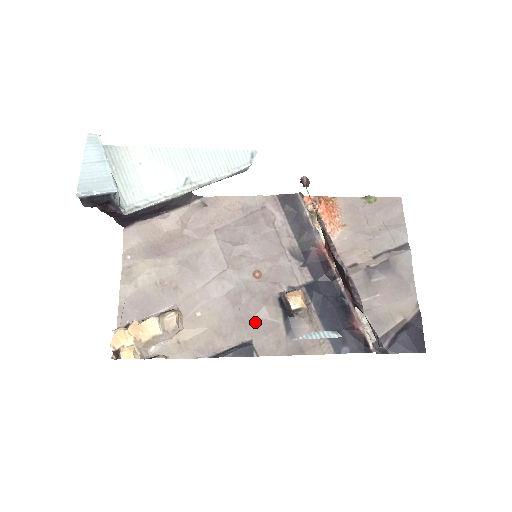
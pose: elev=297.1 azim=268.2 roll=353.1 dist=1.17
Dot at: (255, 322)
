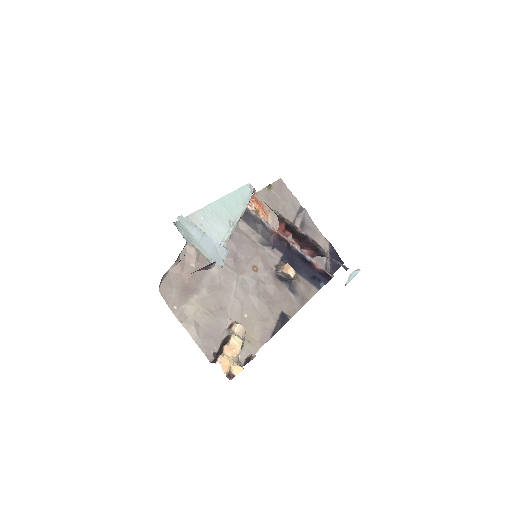
Dot at: (276, 299)
